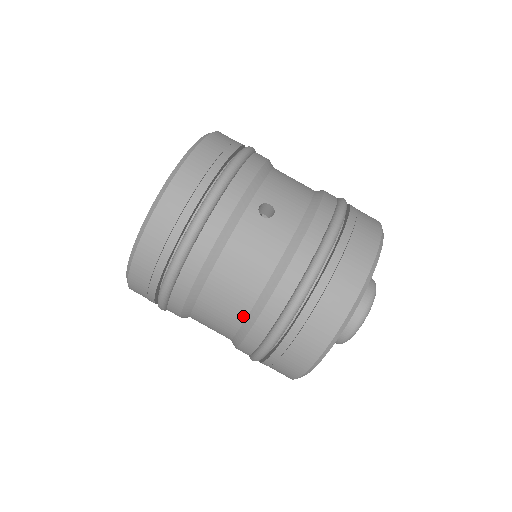
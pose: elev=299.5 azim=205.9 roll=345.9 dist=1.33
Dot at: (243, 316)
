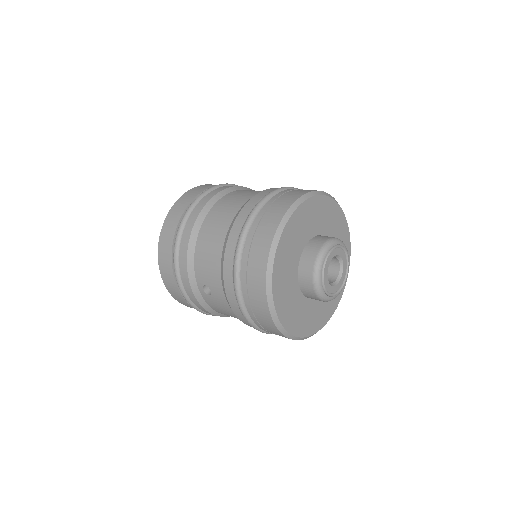
Dot at: occluded
